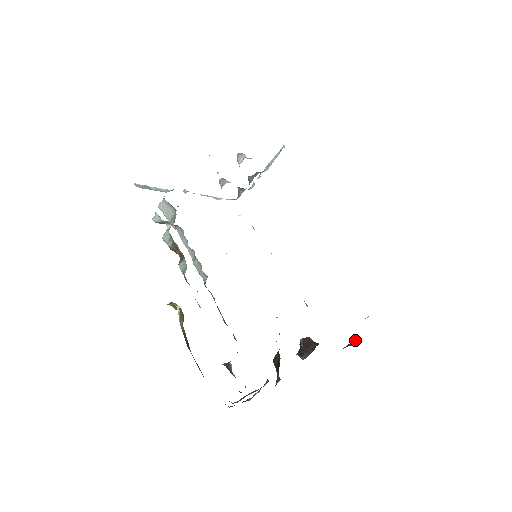
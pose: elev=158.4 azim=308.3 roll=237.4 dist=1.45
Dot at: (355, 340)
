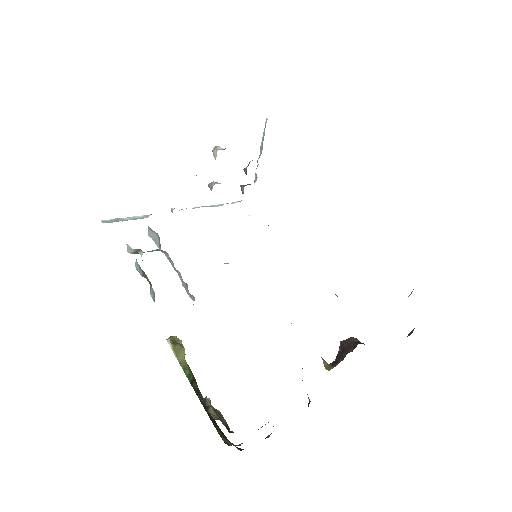
Dot at: occluded
